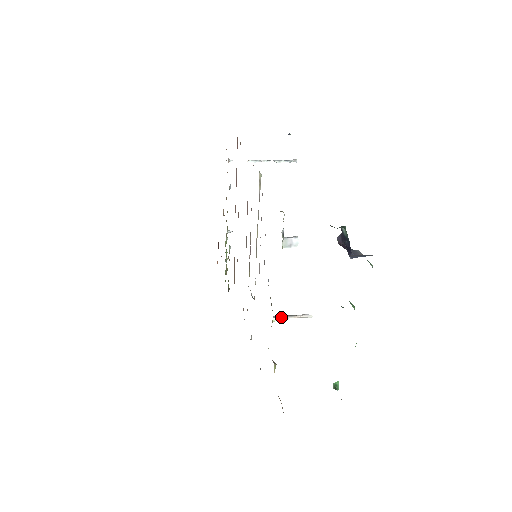
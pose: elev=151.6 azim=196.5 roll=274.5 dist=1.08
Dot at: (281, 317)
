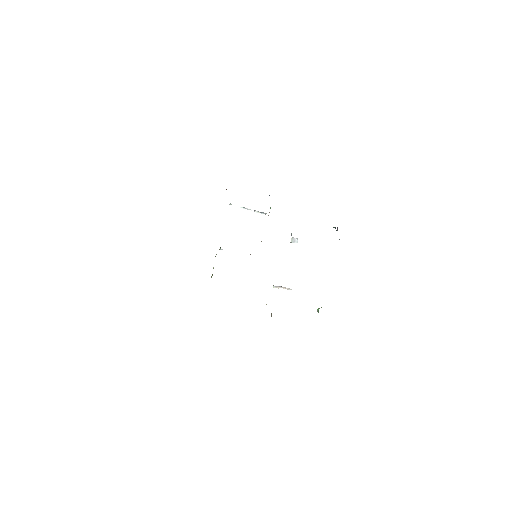
Dot at: (277, 286)
